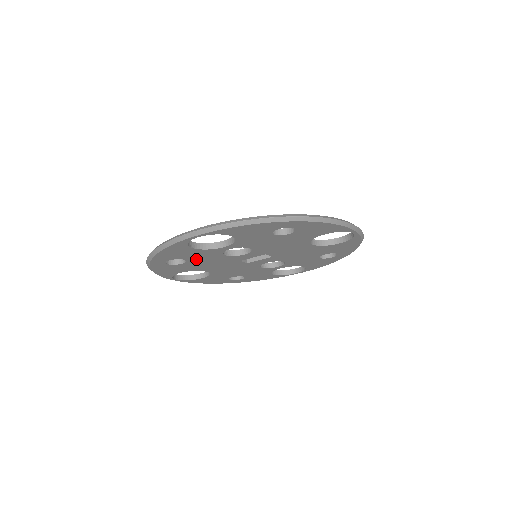
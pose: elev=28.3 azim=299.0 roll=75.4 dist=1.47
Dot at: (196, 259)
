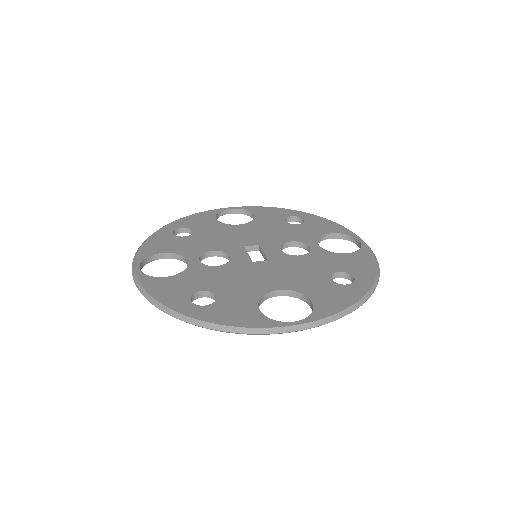
Dot at: occluded
